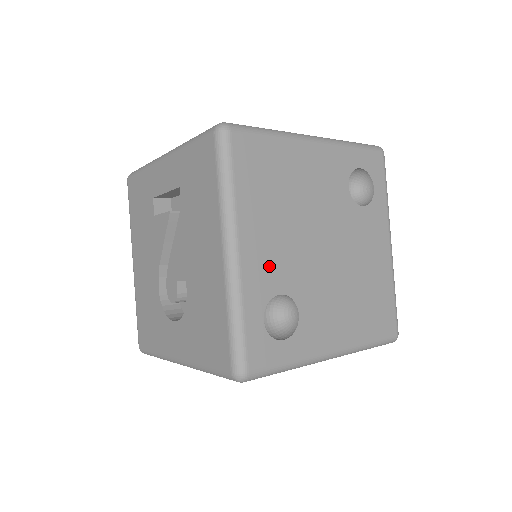
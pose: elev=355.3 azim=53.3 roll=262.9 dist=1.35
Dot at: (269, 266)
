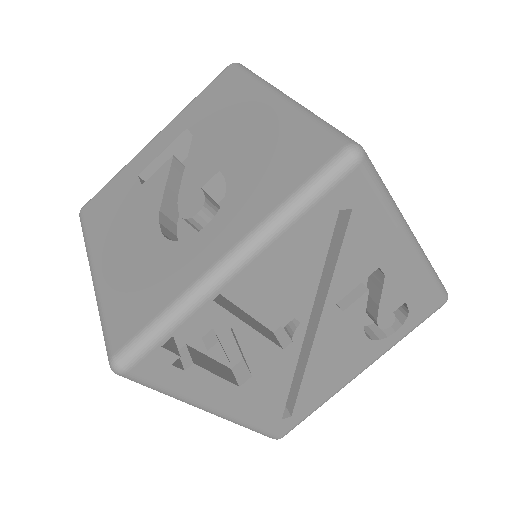
Dot at: occluded
